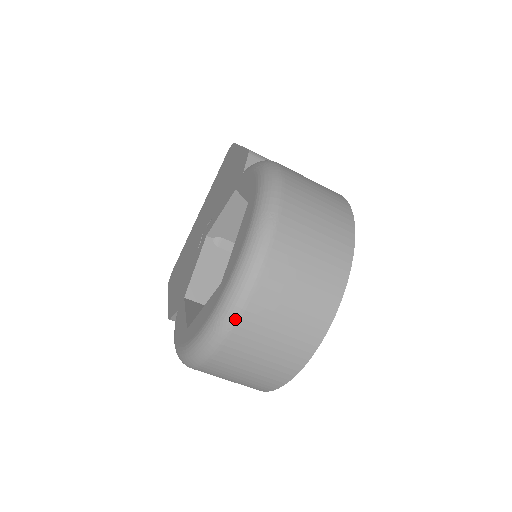
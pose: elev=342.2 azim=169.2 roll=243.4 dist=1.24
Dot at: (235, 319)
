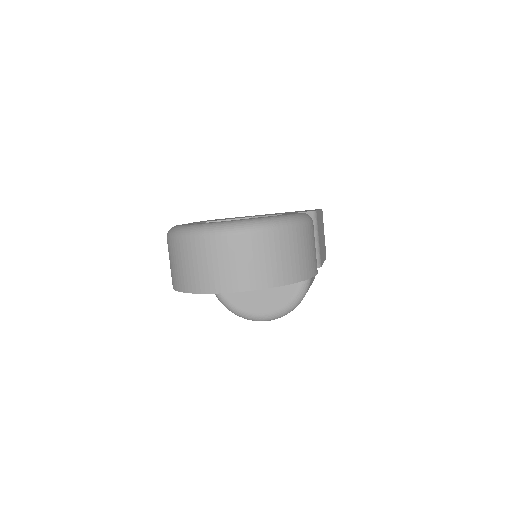
Dot at: (208, 235)
